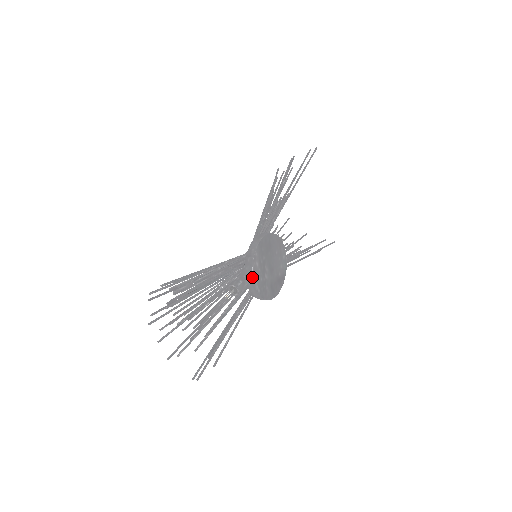
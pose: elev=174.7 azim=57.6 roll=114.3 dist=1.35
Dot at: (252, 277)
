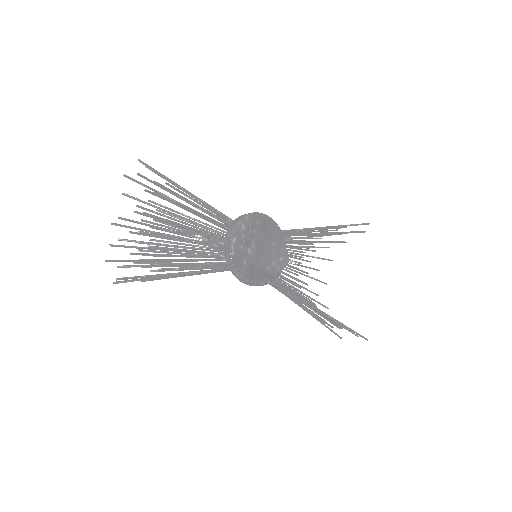
Dot at: (231, 233)
